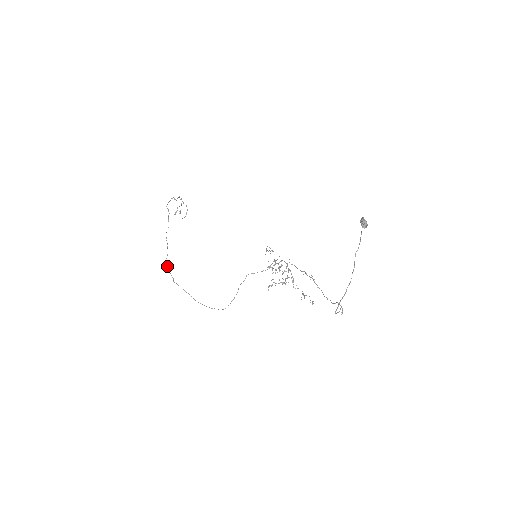
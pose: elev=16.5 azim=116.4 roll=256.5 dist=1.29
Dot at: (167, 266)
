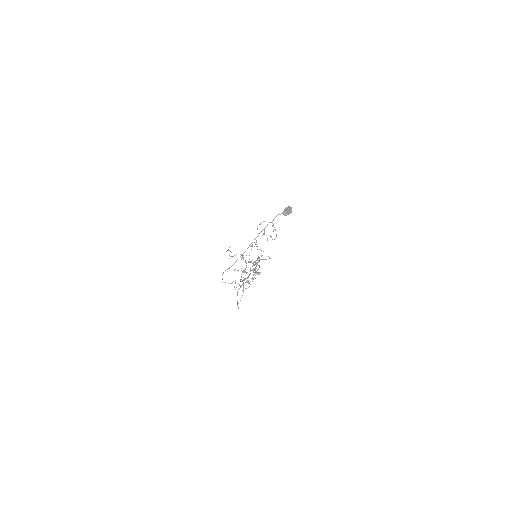
Dot at: (241, 276)
